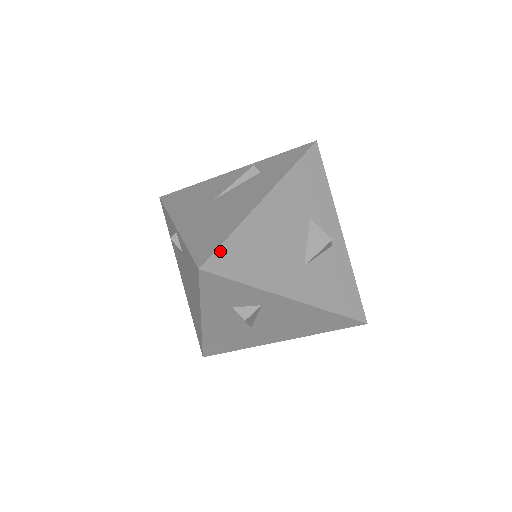
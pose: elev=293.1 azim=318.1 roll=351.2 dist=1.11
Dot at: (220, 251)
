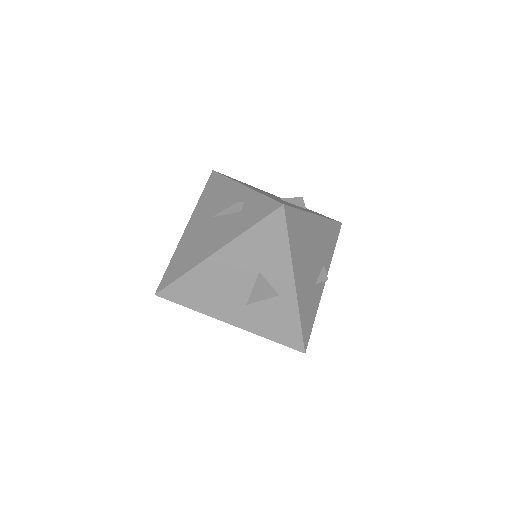
Dot at: (171, 286)
